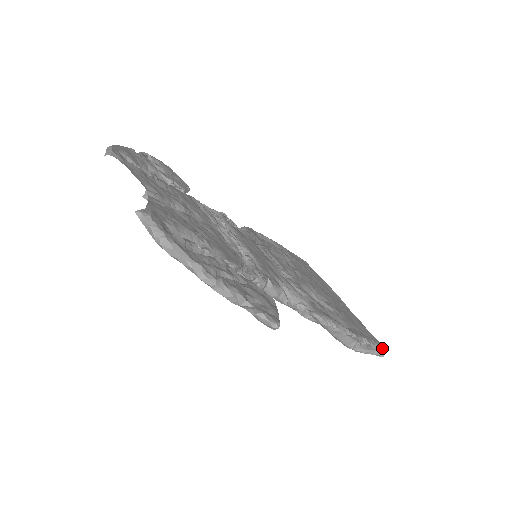
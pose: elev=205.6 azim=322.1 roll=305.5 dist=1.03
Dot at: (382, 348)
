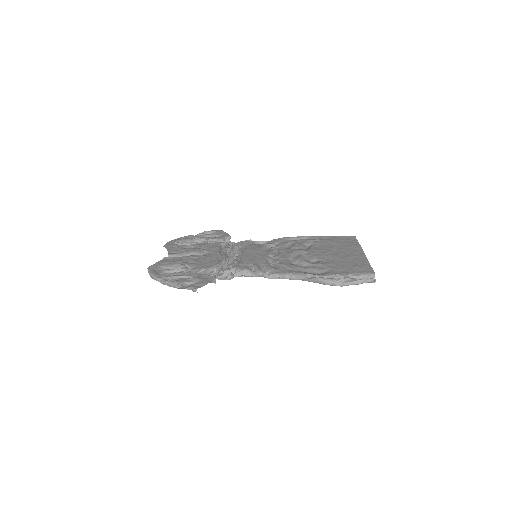
Dot at: (374, 275)
